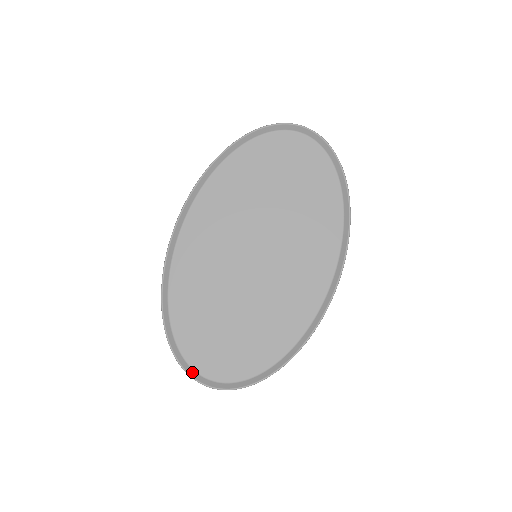
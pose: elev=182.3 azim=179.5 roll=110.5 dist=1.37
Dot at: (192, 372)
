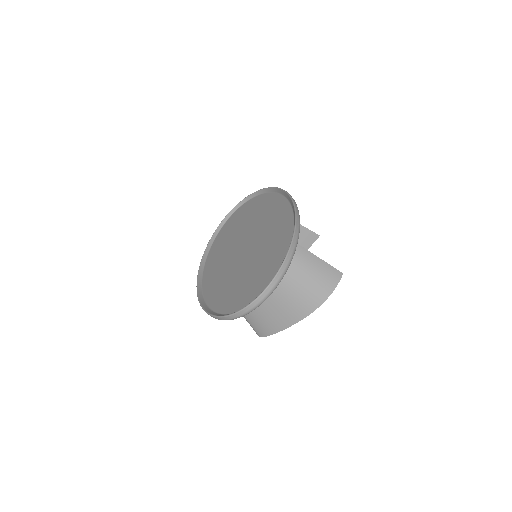
Dot at: (242, 309)
